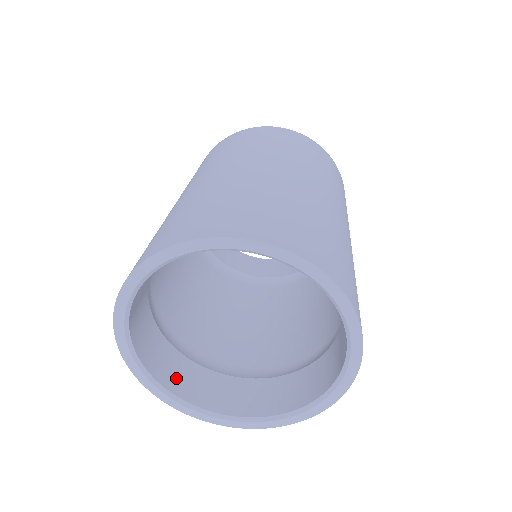
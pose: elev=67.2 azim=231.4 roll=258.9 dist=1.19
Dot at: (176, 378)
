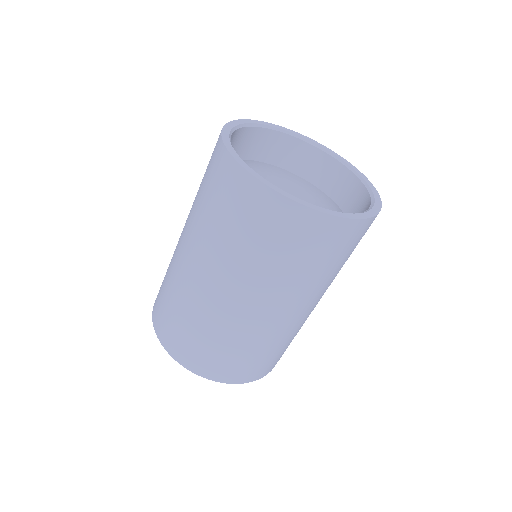
Dot at: occluded
